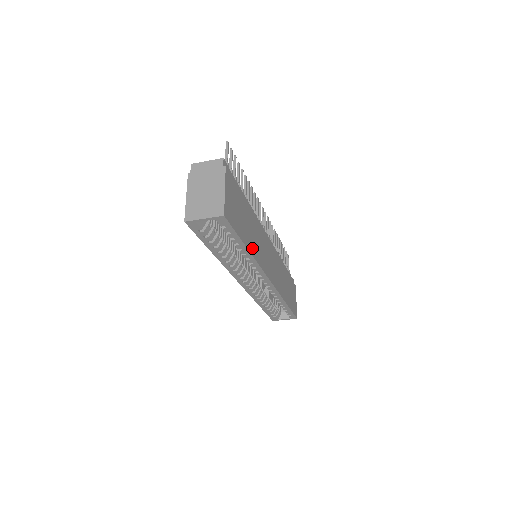
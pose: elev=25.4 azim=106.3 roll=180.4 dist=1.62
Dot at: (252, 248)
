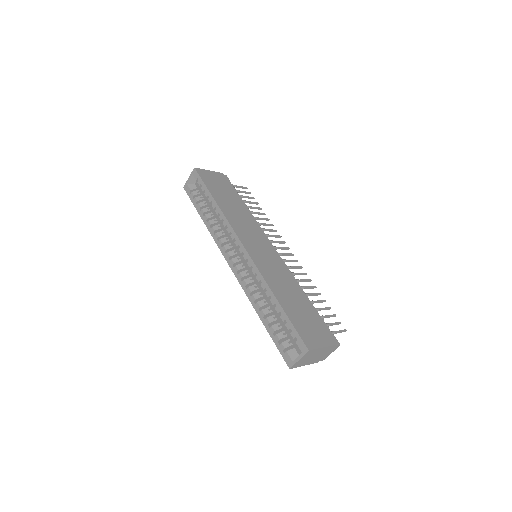
Dot at: (224, 208)
